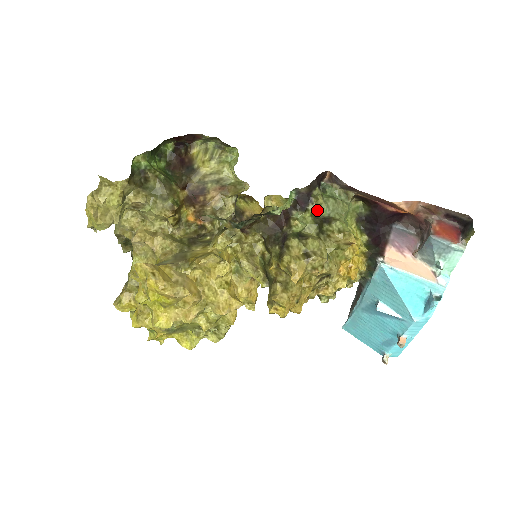
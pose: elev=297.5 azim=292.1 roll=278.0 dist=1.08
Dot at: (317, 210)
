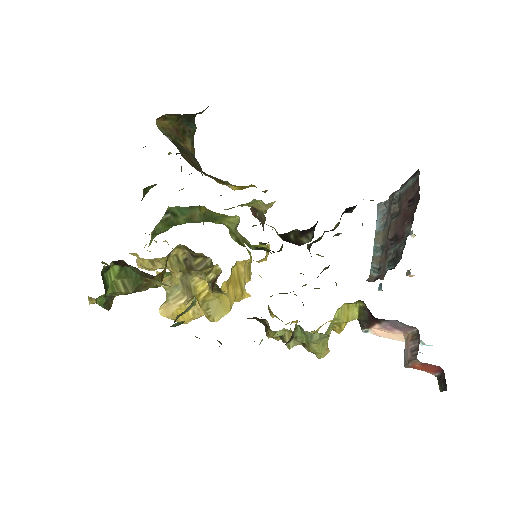
Dot at: occluded
